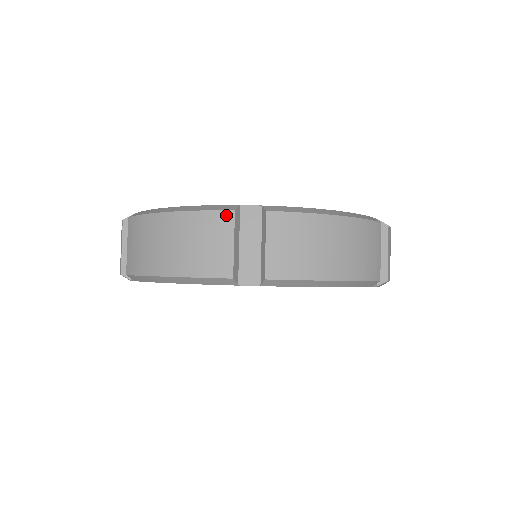
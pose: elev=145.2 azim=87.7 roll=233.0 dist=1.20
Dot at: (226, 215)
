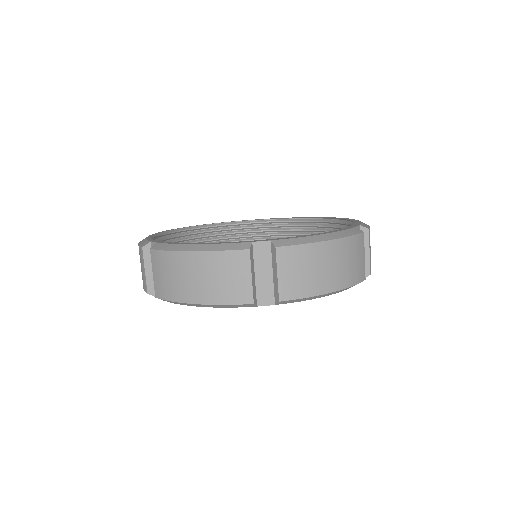
Dot at: (243, 254)
